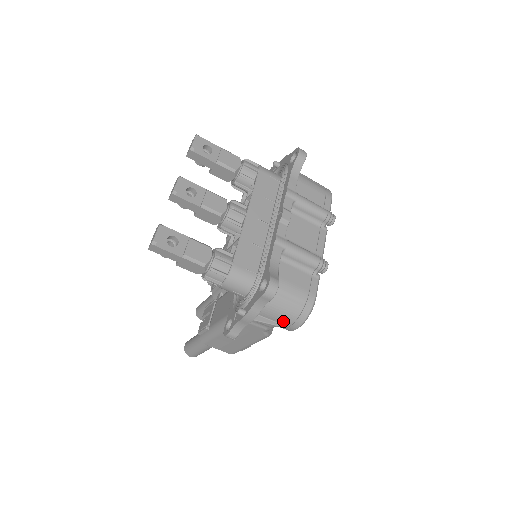
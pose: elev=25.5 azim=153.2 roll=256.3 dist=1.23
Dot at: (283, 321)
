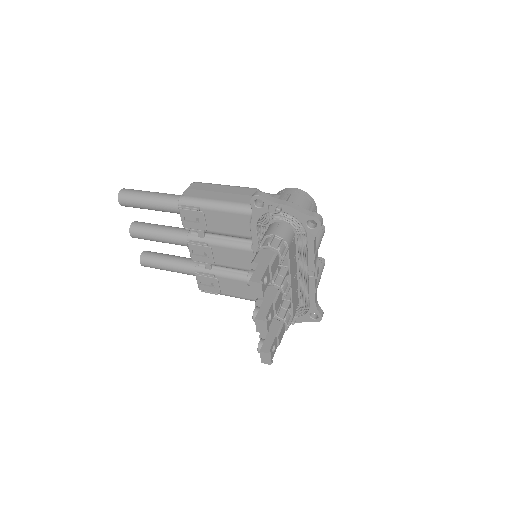
Dot at: occluded
